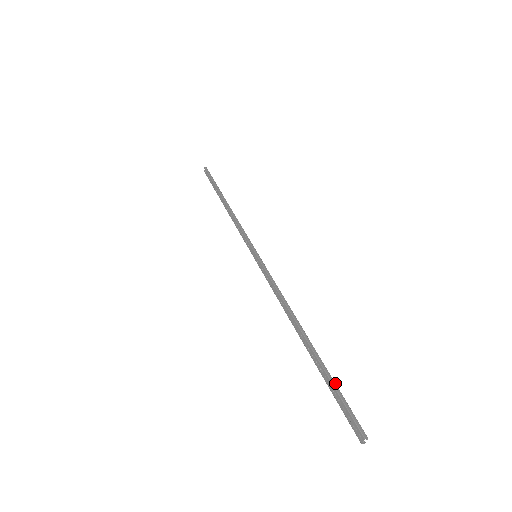
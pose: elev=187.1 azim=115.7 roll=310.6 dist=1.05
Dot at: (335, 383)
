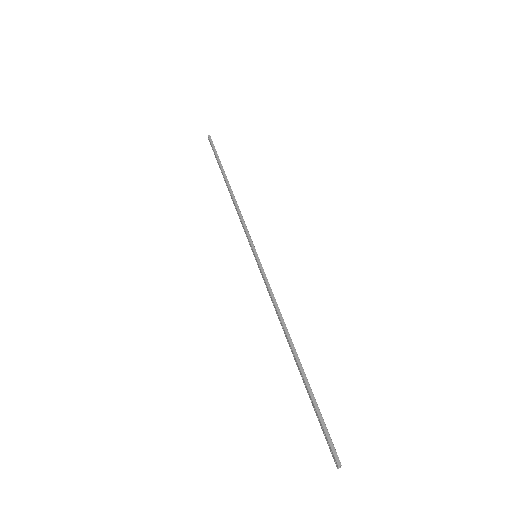
Dot at: (318, 408)
